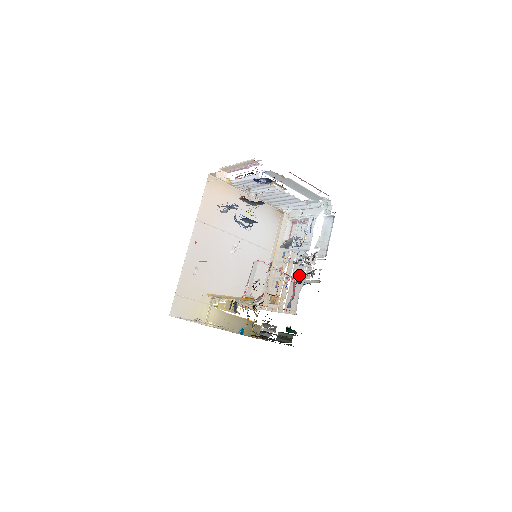
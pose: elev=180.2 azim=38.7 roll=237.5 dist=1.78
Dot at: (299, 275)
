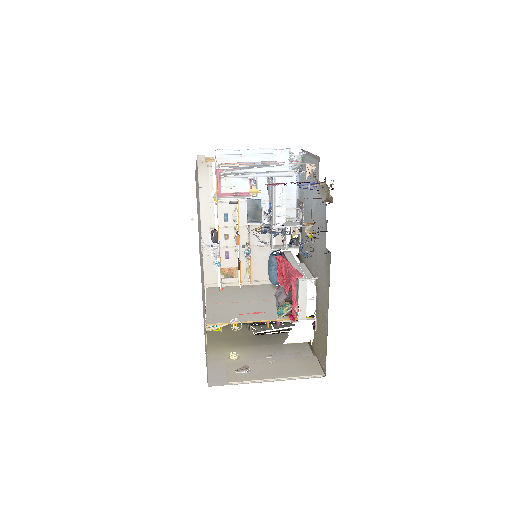
Dot at: occluded
